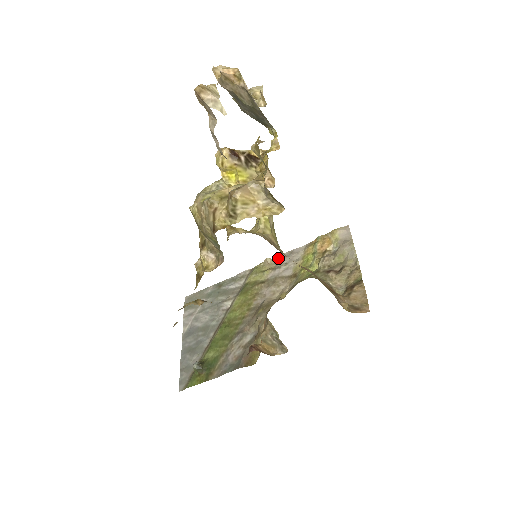
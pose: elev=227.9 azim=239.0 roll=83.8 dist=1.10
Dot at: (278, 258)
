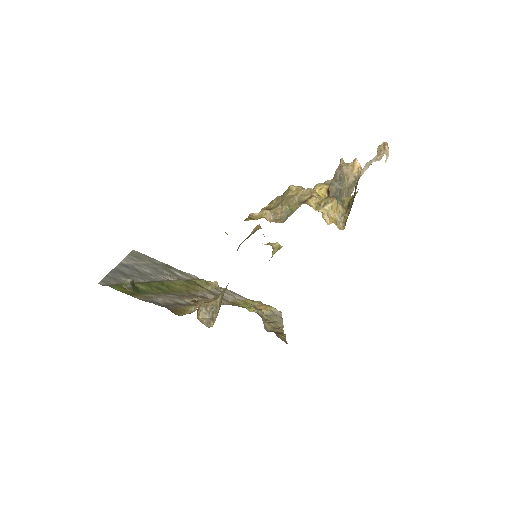
Dot at: (224, 288)
